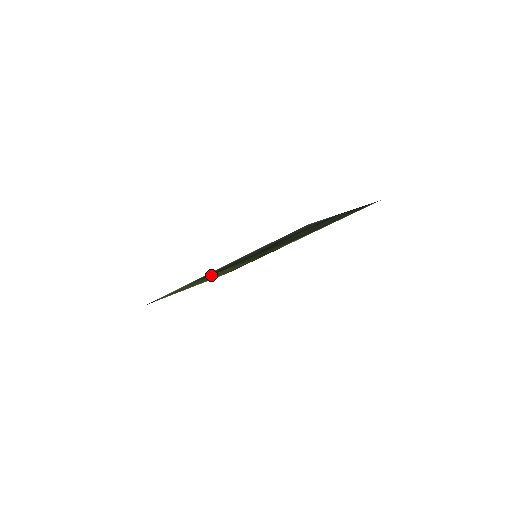
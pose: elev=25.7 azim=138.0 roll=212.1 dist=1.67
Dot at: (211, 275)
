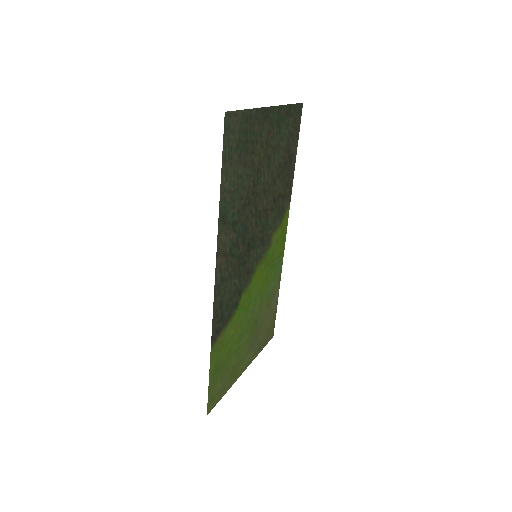
Dot at: (234, 314)
